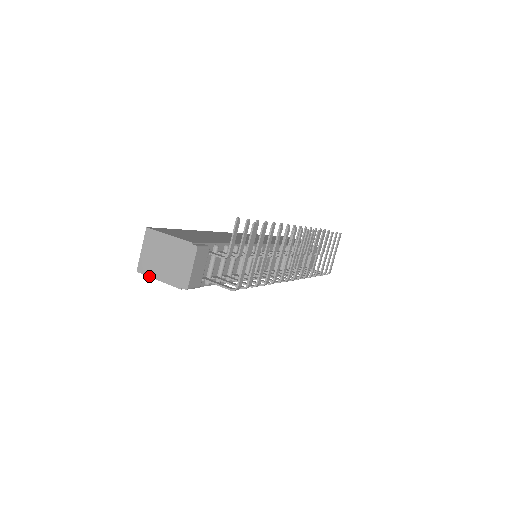
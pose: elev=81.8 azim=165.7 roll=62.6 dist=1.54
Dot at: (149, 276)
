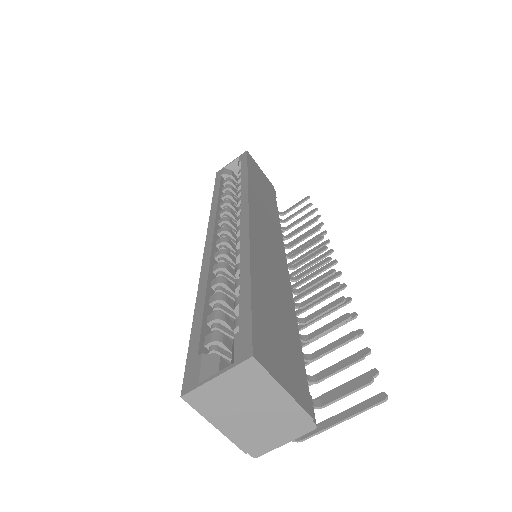
Dot at: (202, 415)
